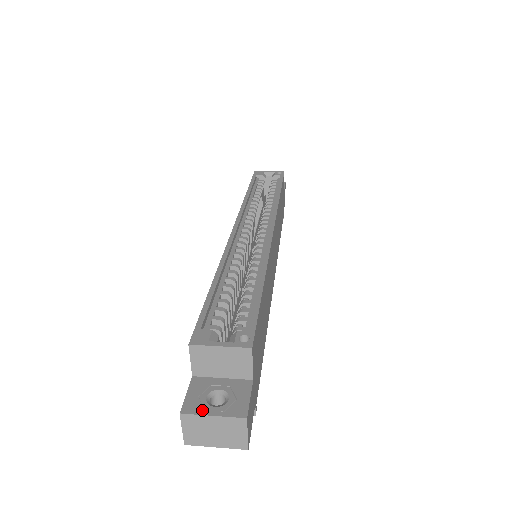
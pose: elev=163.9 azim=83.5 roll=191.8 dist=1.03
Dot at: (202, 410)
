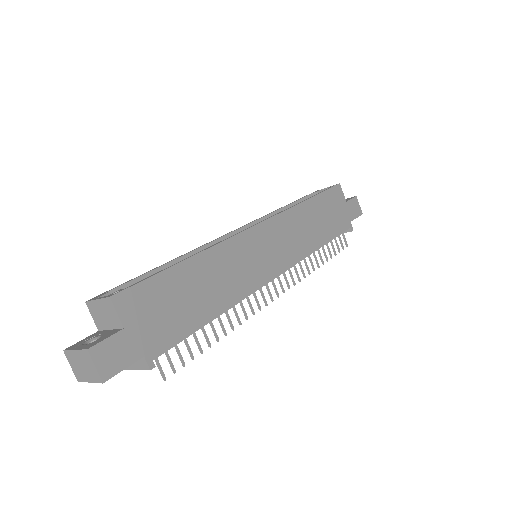
Dot at: (74, 347)
